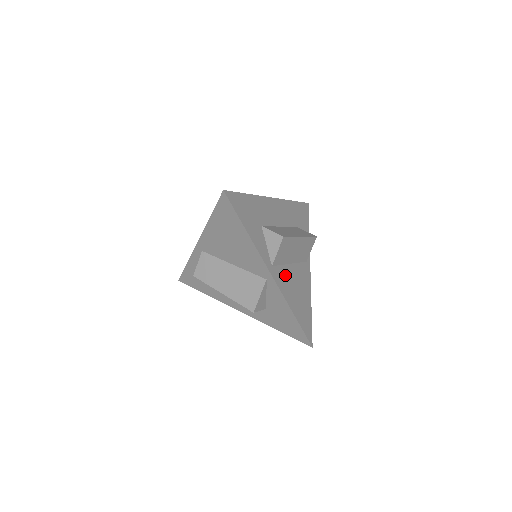
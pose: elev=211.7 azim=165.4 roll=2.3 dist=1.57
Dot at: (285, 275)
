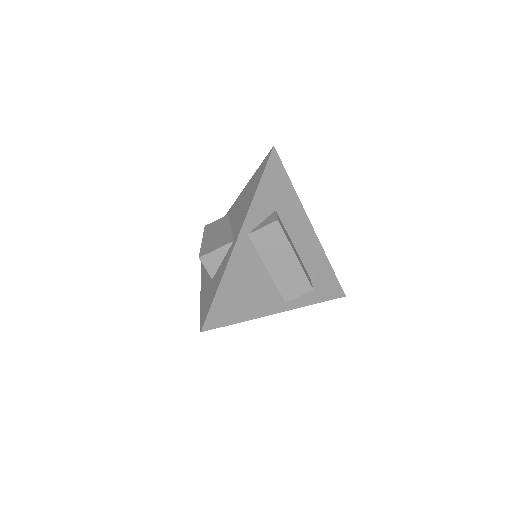
Dot at: (251, 261)
